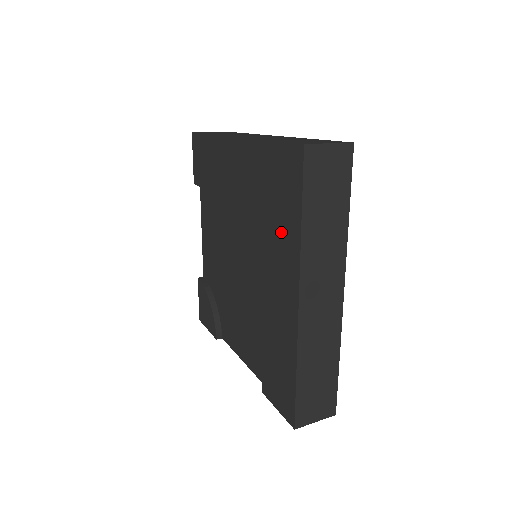
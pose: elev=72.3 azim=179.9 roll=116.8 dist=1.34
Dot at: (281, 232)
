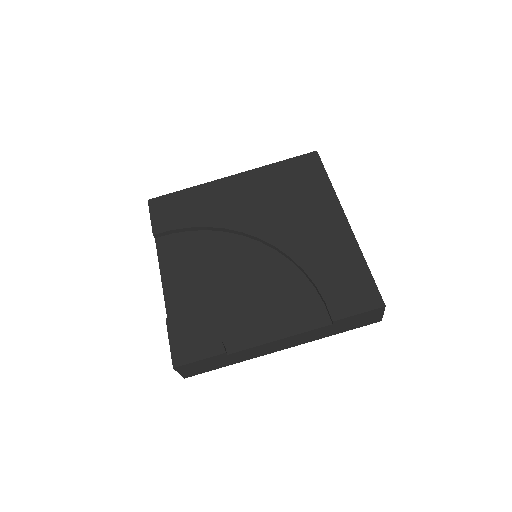
Dot at: (312, 195)
